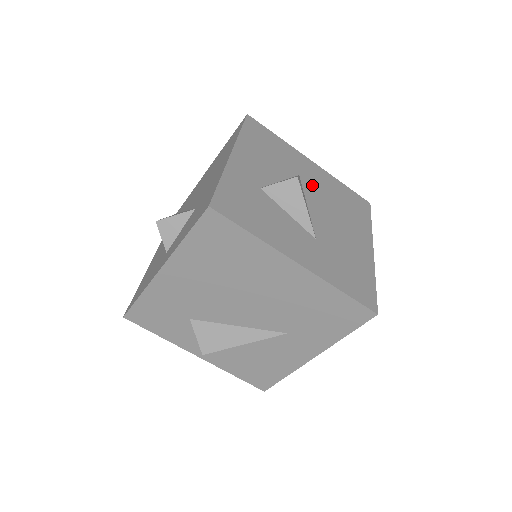
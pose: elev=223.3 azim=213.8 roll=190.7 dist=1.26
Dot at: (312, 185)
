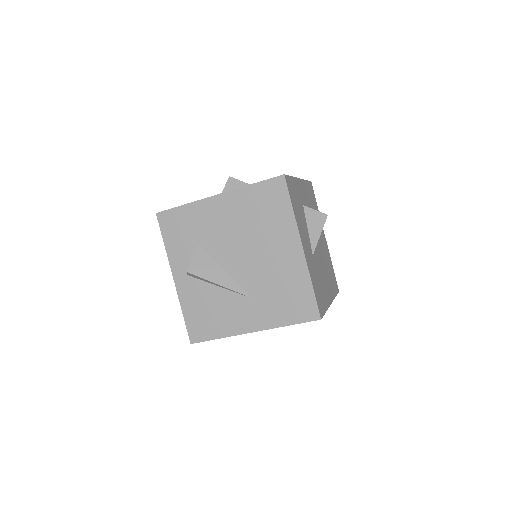
Dot at: (321, 242)
